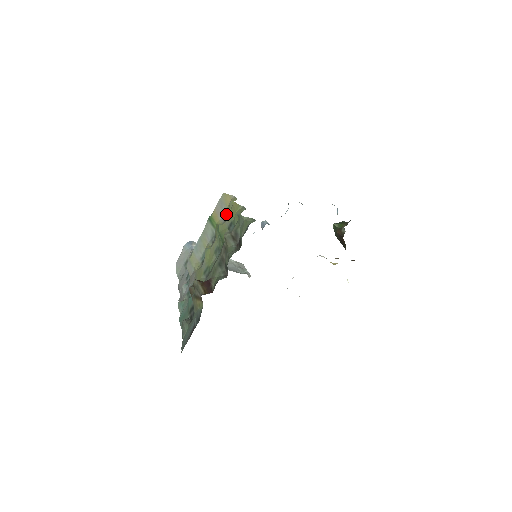
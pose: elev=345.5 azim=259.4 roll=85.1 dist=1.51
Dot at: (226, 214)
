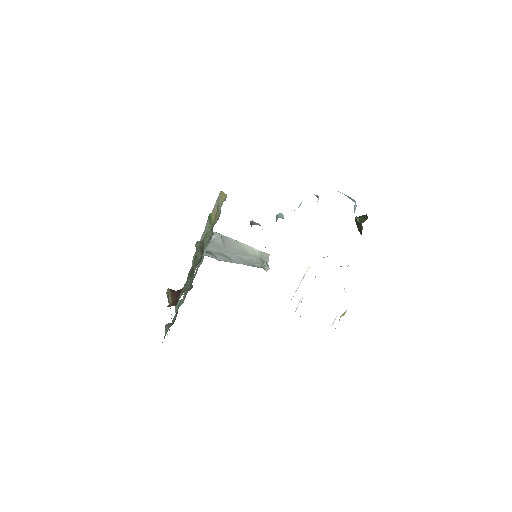
Dot at: occluded
